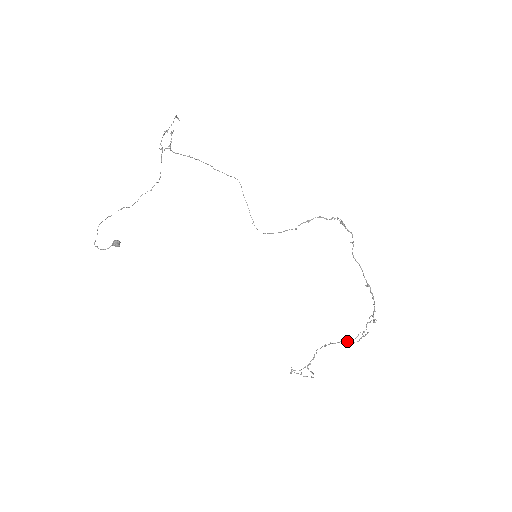
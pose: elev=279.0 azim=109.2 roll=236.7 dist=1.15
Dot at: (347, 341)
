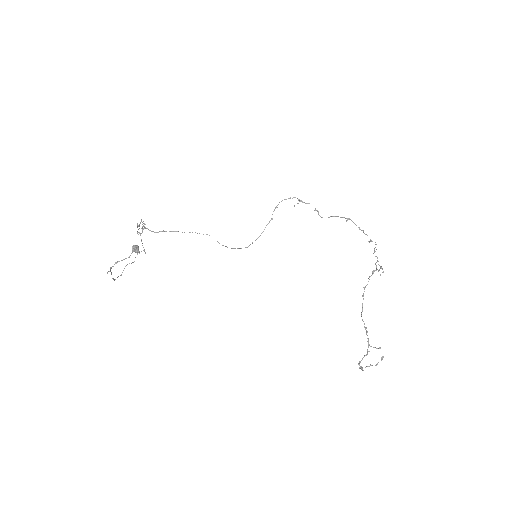
Dot at: (373, 273)
